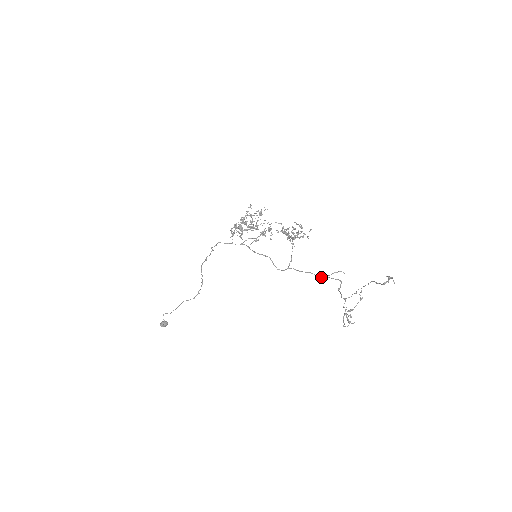
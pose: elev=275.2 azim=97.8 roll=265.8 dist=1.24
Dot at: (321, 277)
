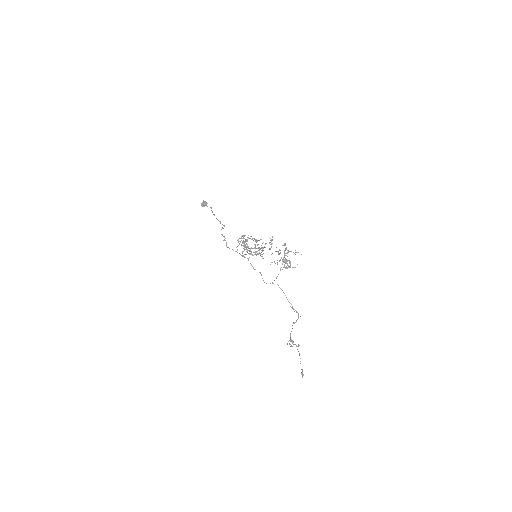
Dot at: (290, 303)
